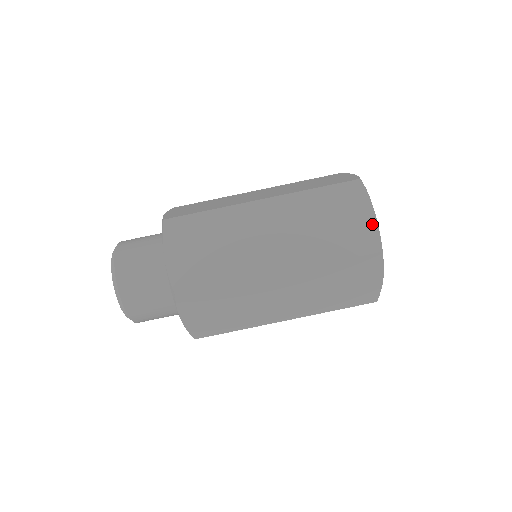
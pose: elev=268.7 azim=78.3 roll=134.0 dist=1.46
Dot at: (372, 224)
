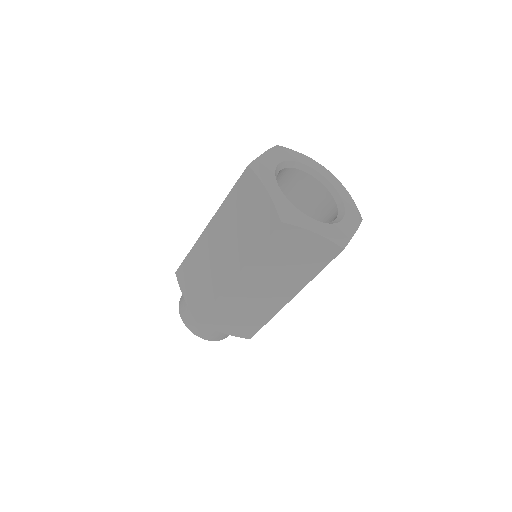
Dot at: (321, 240)
